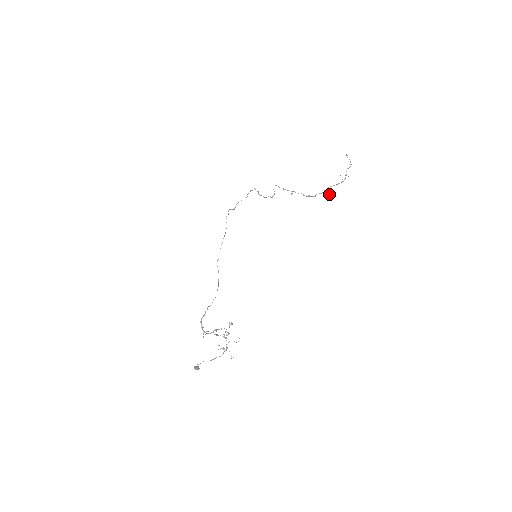
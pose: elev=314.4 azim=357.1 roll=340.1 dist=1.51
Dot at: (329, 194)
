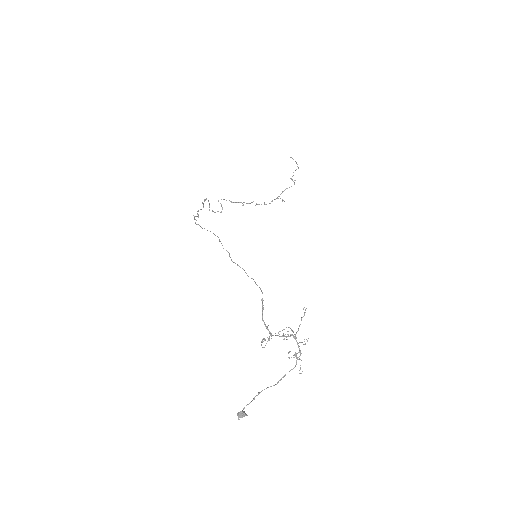
Dot at: (283, 200)
